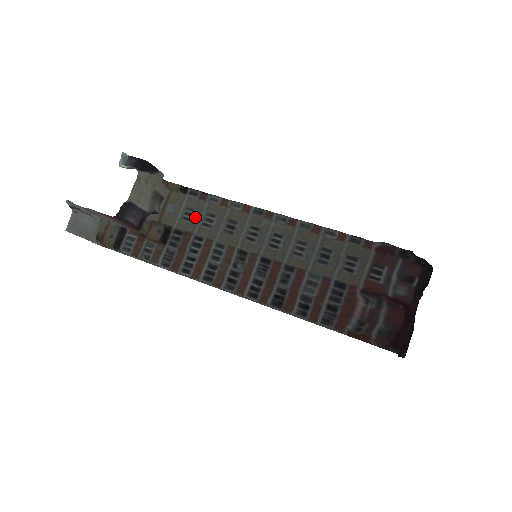
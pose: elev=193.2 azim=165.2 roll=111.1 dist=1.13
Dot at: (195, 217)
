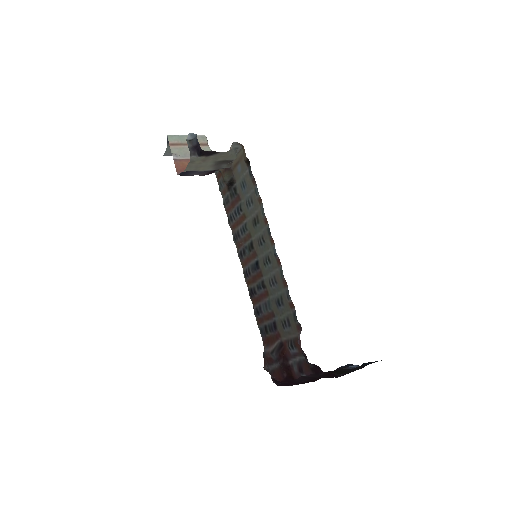
Dot at: (245, 191)
